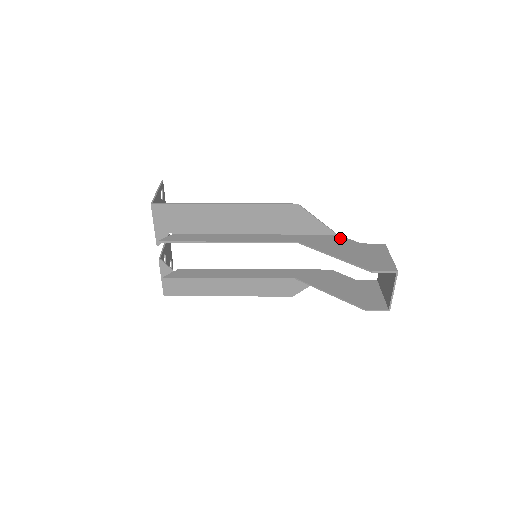
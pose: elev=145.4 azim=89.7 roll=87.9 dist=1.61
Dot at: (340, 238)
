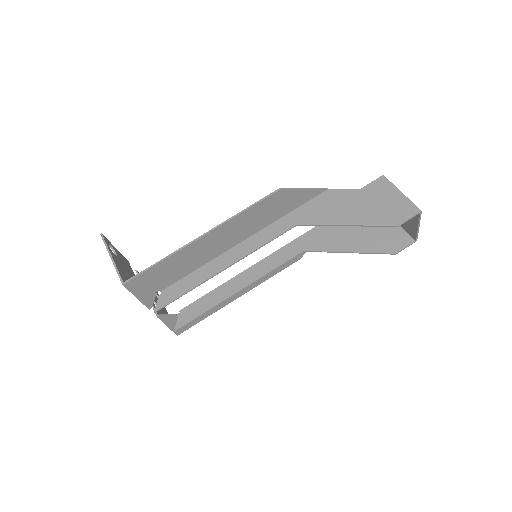
Dot at: (335, 193)
